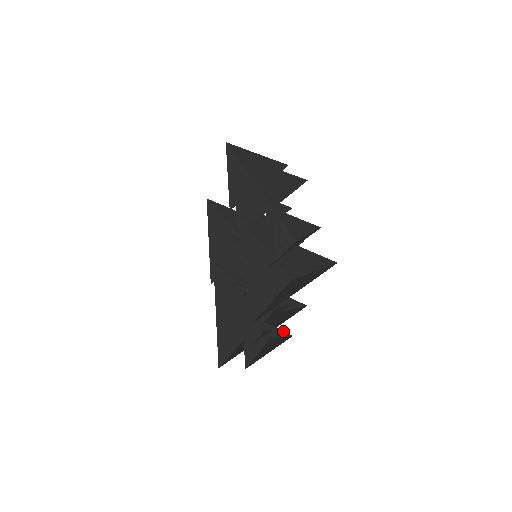
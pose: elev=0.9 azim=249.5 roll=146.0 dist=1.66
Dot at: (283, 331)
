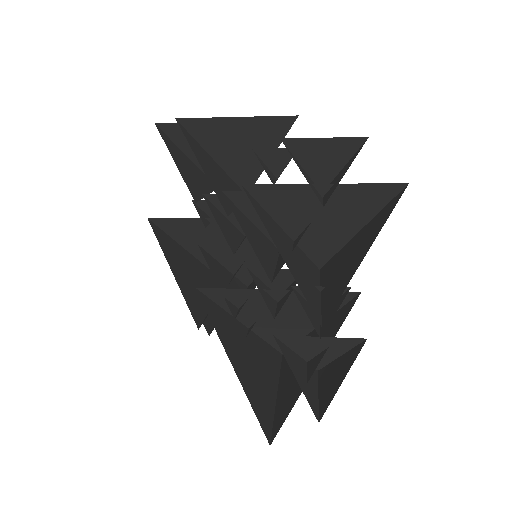
Dot at: (349, 338)
